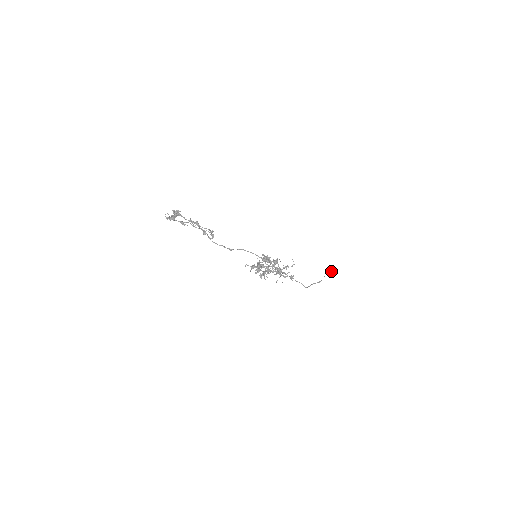
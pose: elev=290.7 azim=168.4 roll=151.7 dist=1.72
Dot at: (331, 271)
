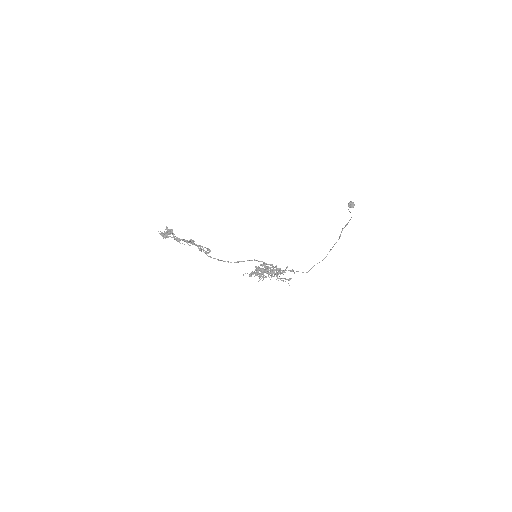
Dot at: occluded
